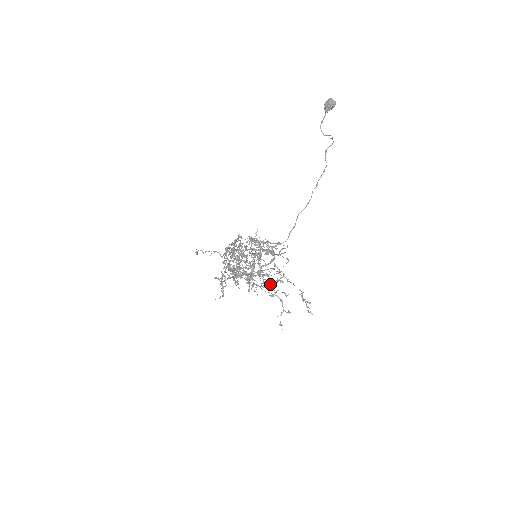
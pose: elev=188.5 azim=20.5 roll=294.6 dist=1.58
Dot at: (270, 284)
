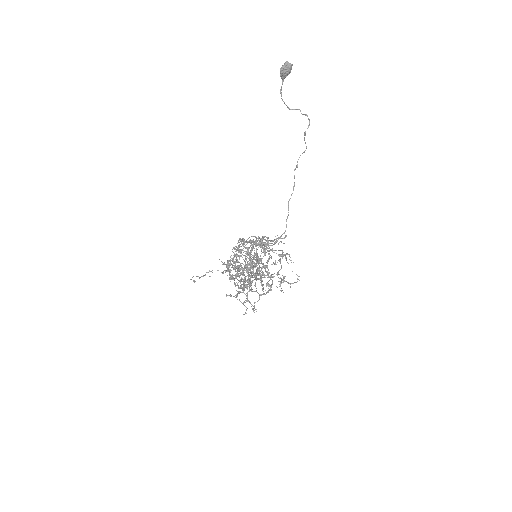
Dot at: occluded
